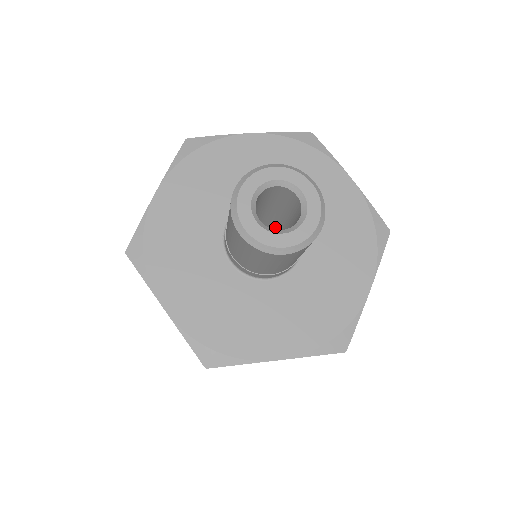
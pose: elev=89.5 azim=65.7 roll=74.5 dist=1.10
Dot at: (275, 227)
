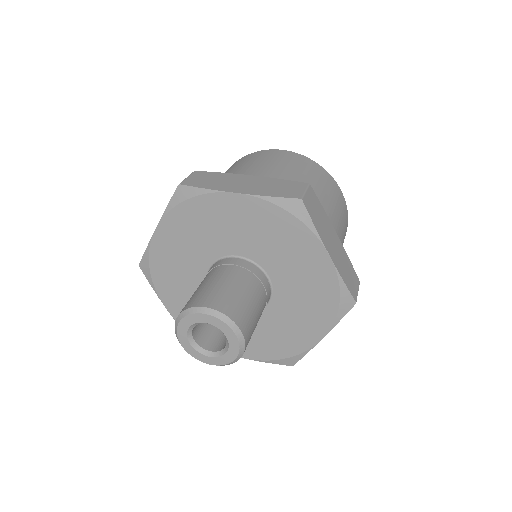
Dot at: occluded
